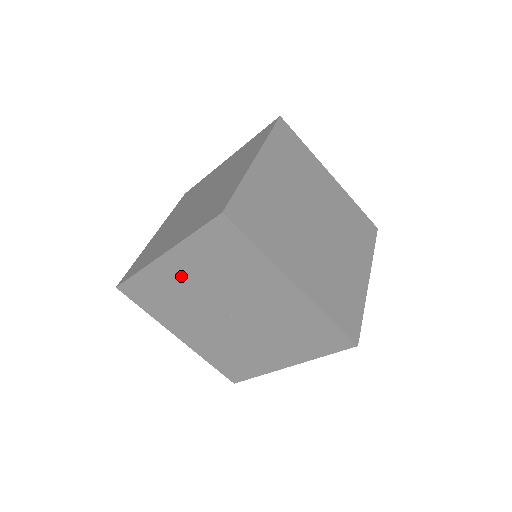
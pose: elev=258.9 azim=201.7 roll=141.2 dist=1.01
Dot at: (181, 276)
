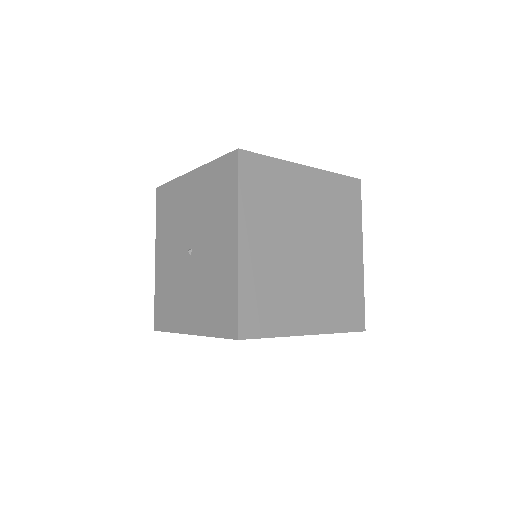
Dot at: (189, 196)
